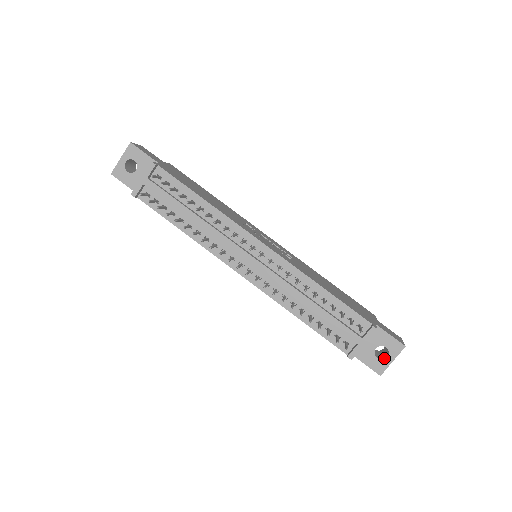
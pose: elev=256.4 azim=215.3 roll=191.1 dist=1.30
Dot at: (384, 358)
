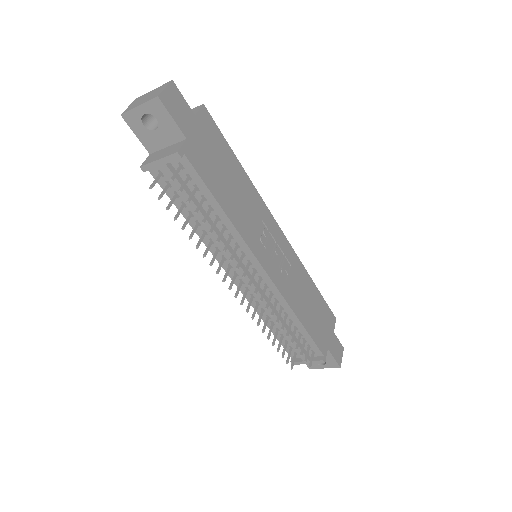
Dot at: (319, 364)
